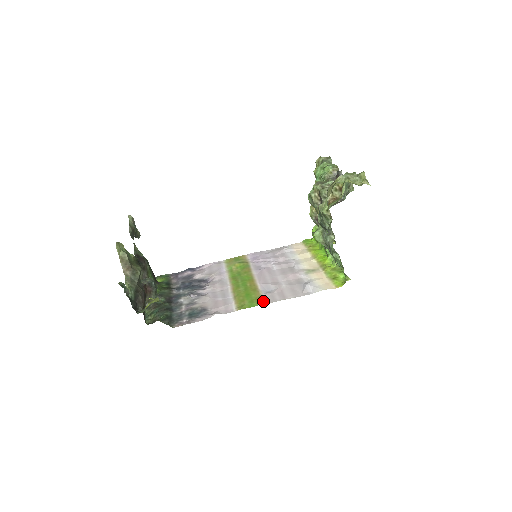
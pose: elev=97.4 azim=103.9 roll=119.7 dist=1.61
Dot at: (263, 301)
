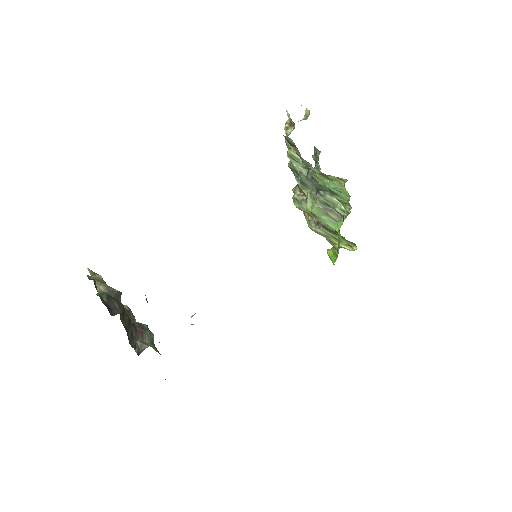
Dot at: occluded
